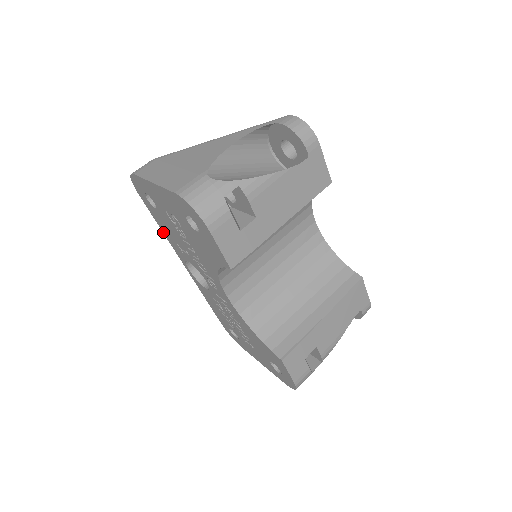
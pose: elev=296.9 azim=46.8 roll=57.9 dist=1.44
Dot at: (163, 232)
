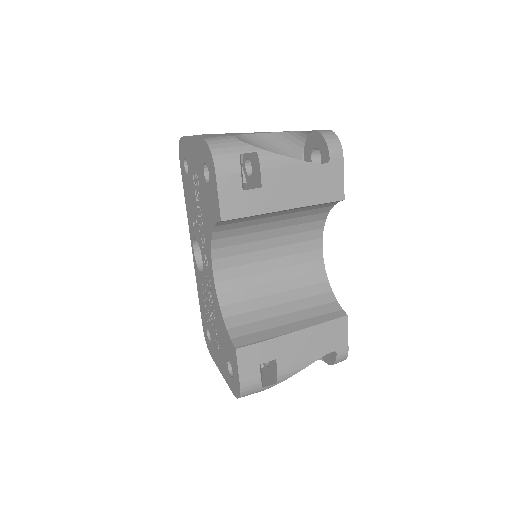
Dot at: (186, 207)
